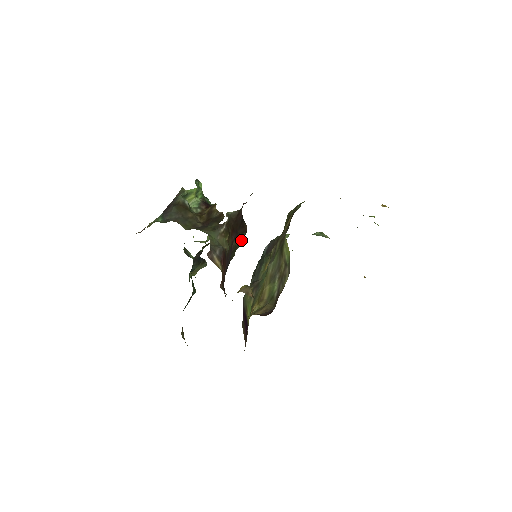
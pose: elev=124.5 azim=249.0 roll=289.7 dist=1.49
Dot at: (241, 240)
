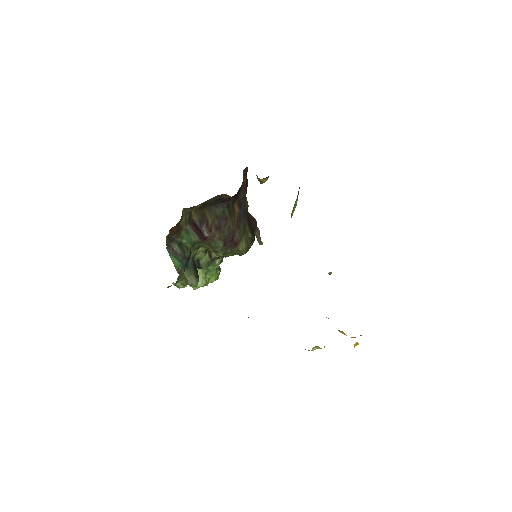
Dot at: (248, 239)
